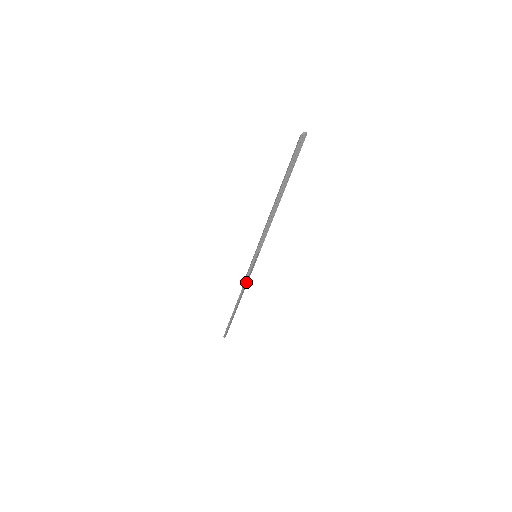
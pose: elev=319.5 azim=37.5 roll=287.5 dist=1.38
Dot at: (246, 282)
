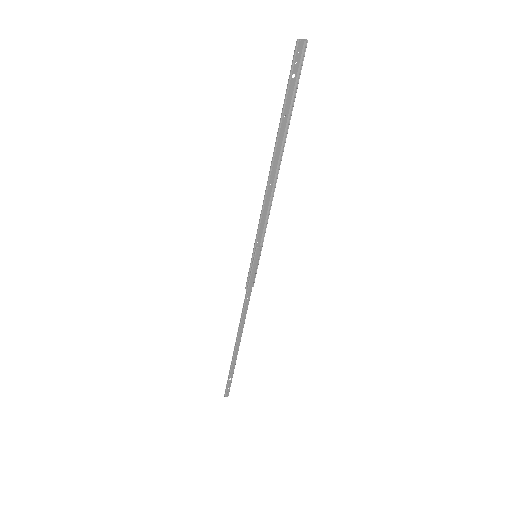
Dot at: (246, 301)
